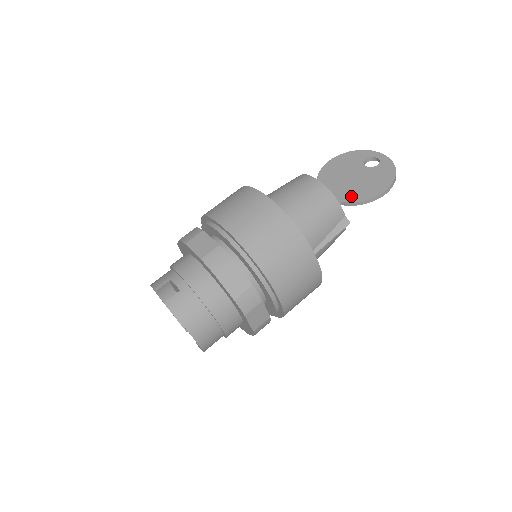
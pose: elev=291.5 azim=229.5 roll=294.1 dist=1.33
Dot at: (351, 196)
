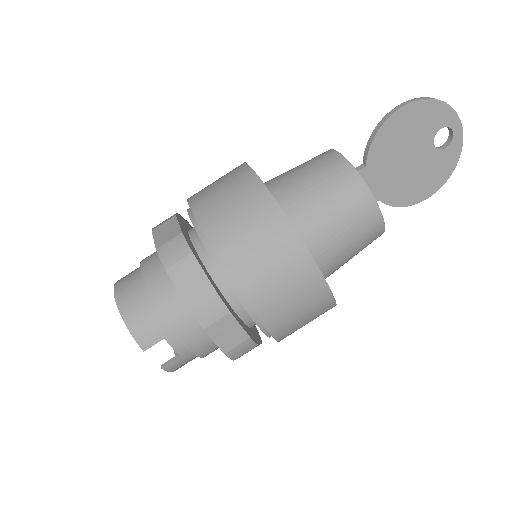
Dot at: (393, 195)
